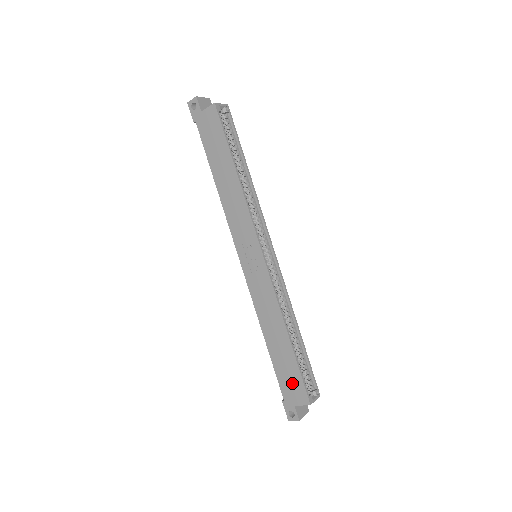
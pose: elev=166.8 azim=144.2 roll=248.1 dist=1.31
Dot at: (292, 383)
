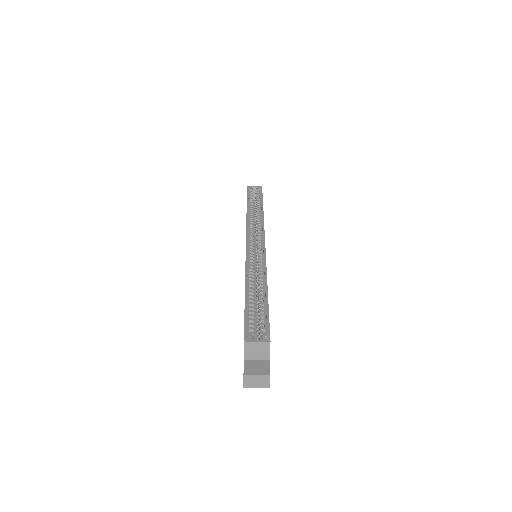
Dot at: occluded
